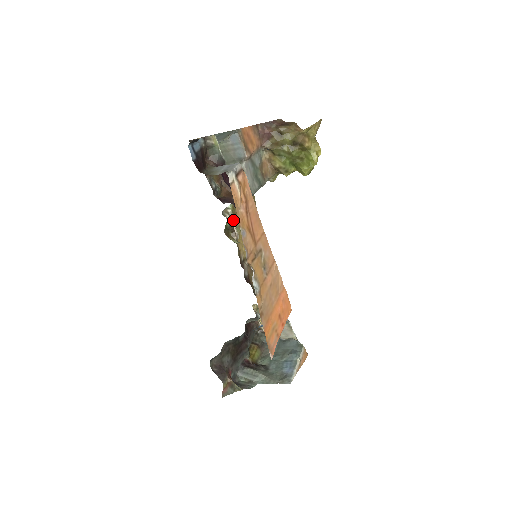
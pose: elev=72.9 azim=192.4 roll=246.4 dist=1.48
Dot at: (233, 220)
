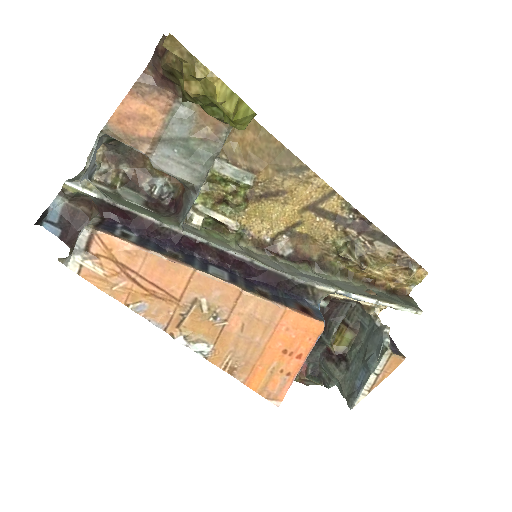
Dot at: (212, 213)
